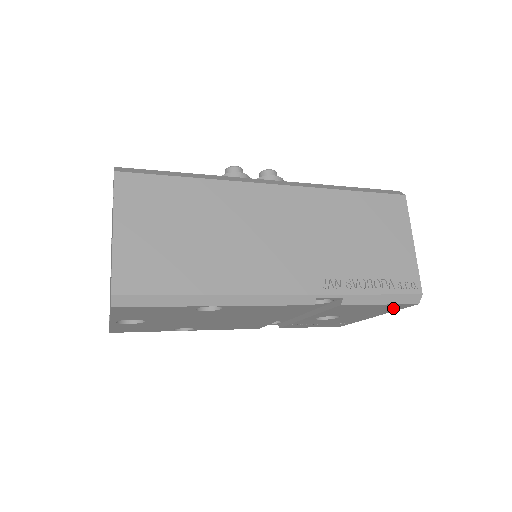
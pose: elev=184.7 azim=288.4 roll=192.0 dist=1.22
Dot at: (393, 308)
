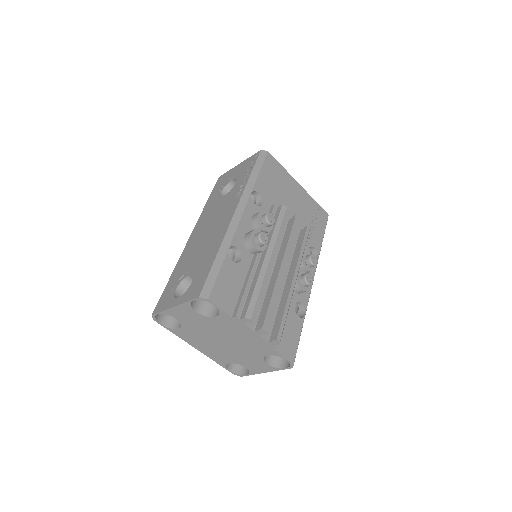
Dot at: occluded
